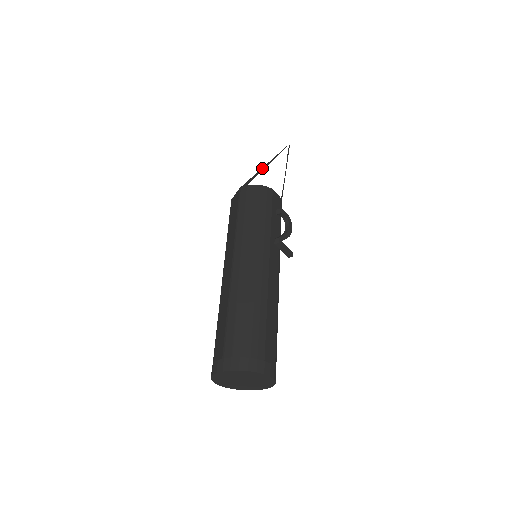
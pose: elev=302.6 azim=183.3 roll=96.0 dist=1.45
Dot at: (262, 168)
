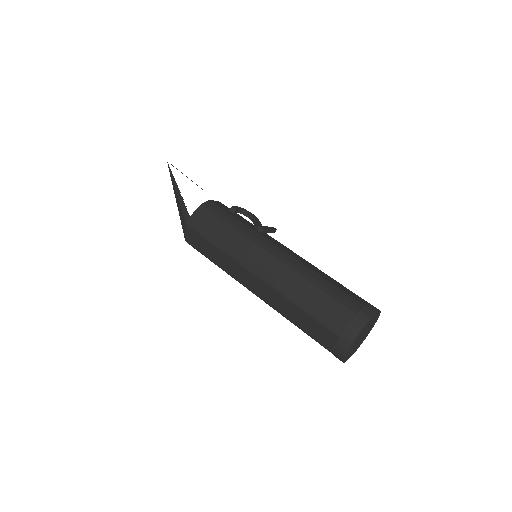
Dot at: (178, 196)
